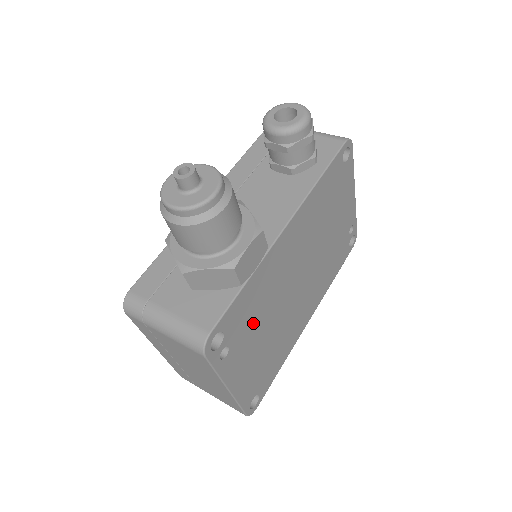
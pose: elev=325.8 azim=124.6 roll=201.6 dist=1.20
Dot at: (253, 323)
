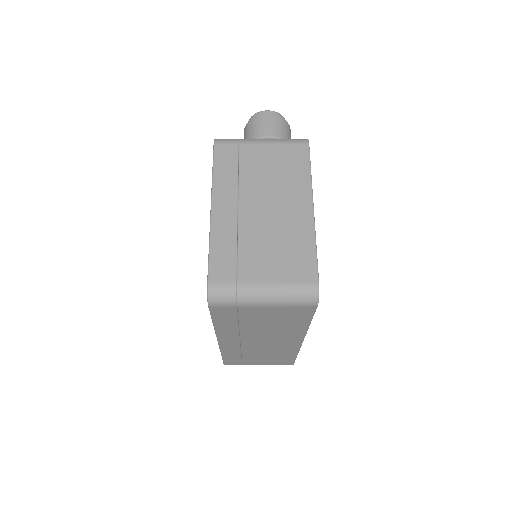
Dot at: occluded
